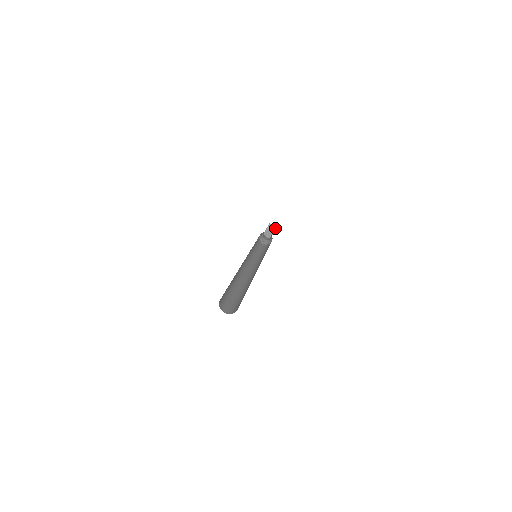
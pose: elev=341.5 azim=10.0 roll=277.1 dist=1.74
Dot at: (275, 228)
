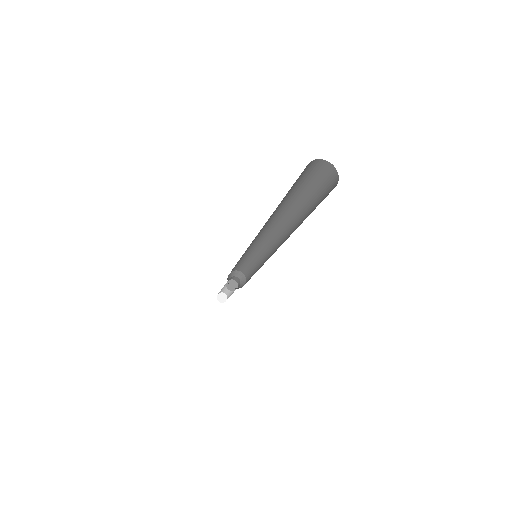
Dot at: (228, 297)
